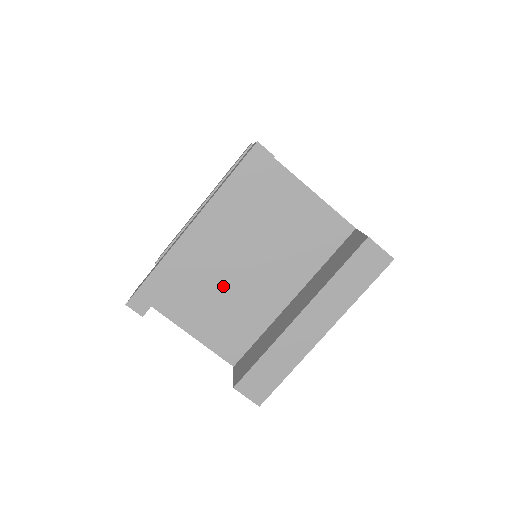
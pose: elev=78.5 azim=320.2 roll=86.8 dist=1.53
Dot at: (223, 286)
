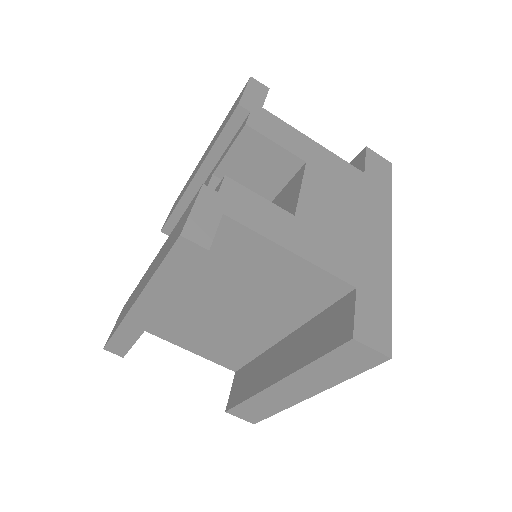
Dot at: (204, 321)
